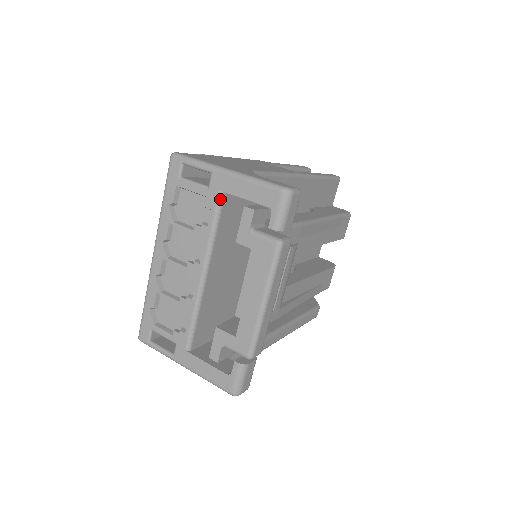
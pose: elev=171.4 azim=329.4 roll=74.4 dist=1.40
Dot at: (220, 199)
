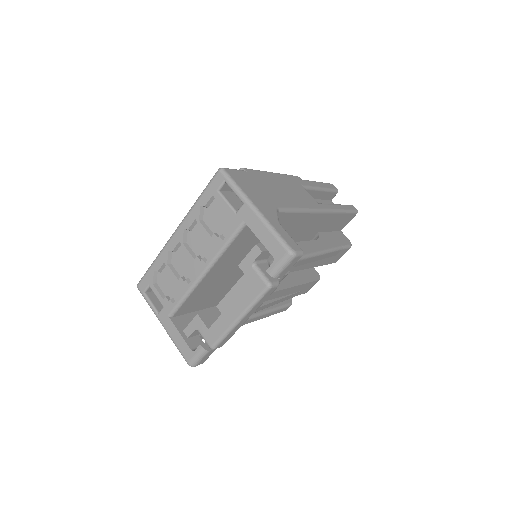
Dot at: (241, 227)
